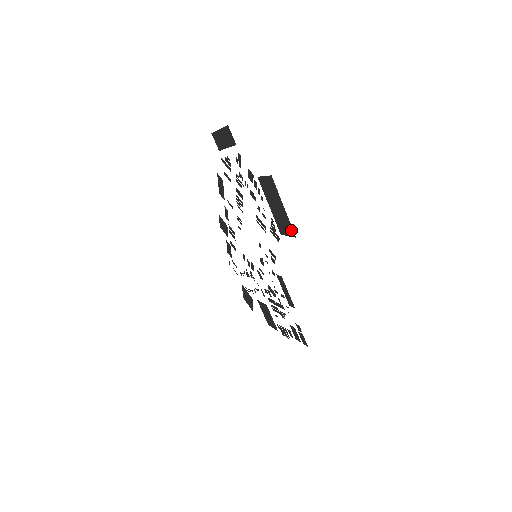
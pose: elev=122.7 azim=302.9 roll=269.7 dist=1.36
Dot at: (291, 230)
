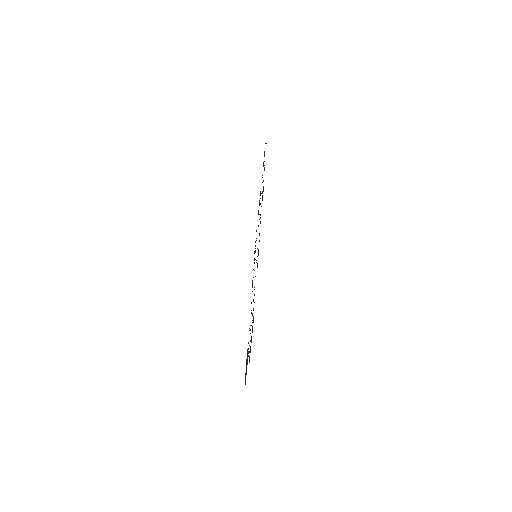
Dot at: occluded
